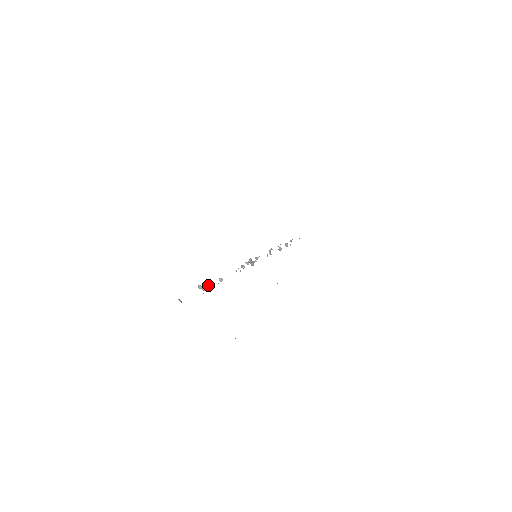
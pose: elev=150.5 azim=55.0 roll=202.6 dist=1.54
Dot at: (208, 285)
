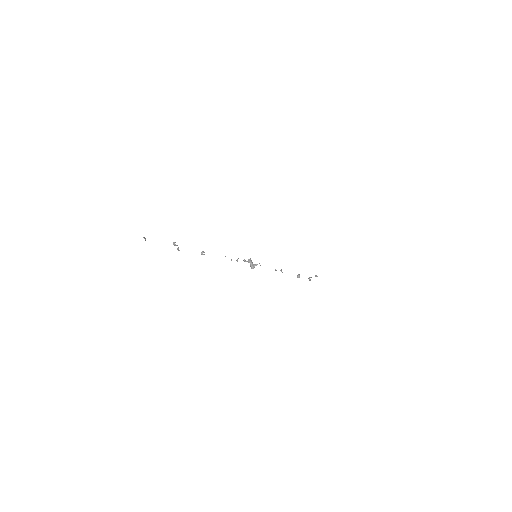
Dot at: occluded
